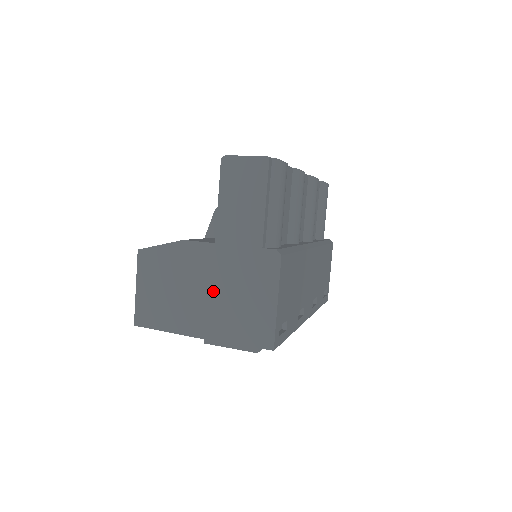
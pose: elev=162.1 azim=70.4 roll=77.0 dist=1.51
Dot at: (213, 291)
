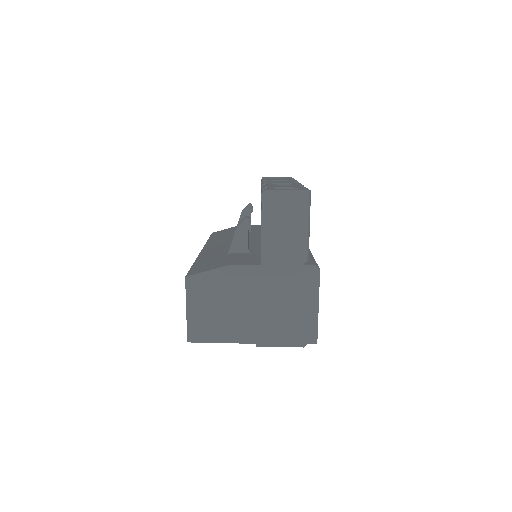
Dot at: (262, 304)
